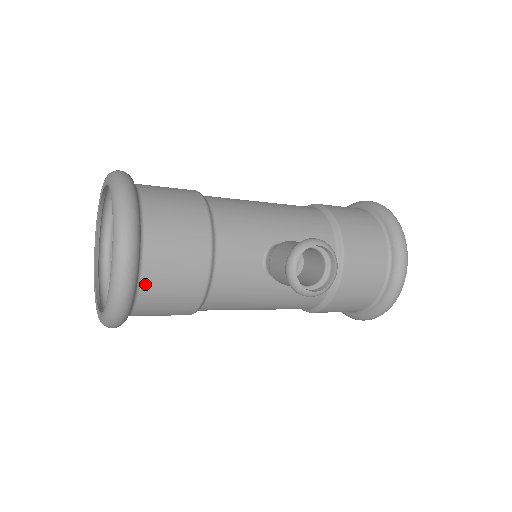
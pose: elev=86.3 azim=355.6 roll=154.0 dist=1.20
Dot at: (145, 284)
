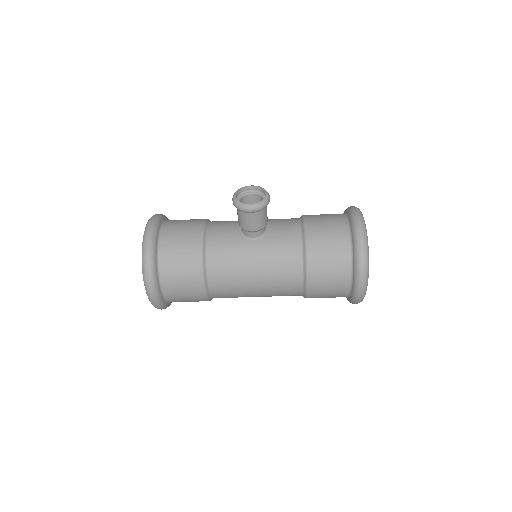
Dot at: (163, 245)
